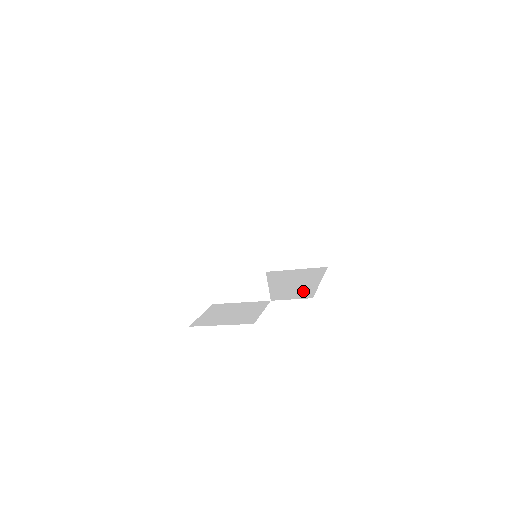
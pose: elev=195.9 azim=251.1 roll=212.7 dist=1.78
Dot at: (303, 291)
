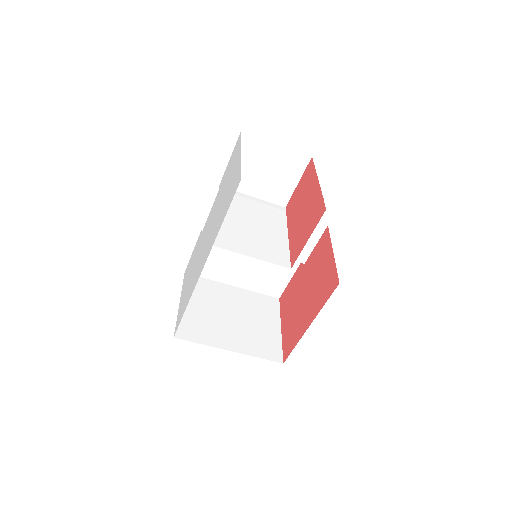
Dot at: occluded
